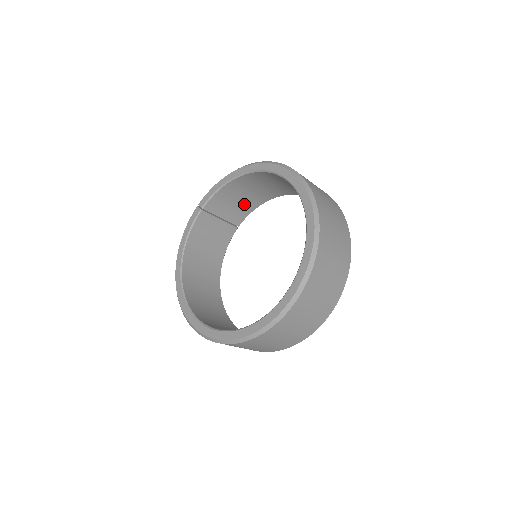
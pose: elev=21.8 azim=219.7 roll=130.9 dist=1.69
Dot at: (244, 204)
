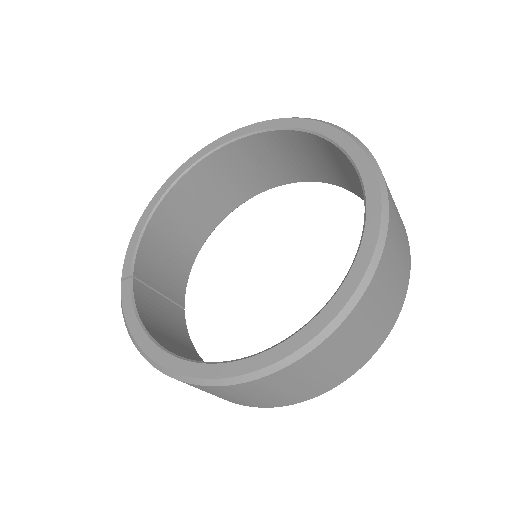
Dot at: (175, 266)
